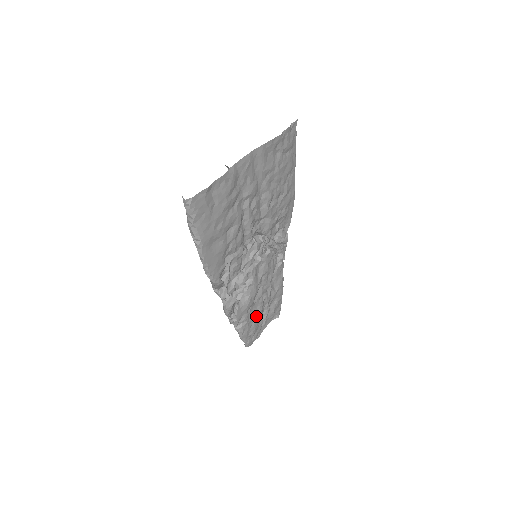
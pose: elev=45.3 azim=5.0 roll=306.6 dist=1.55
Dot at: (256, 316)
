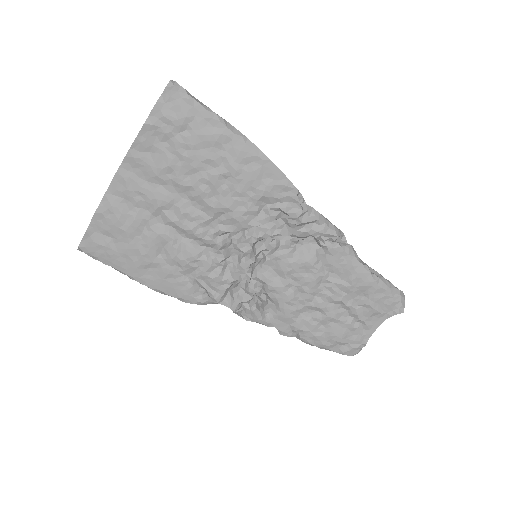
Dot at: (326, 321)
